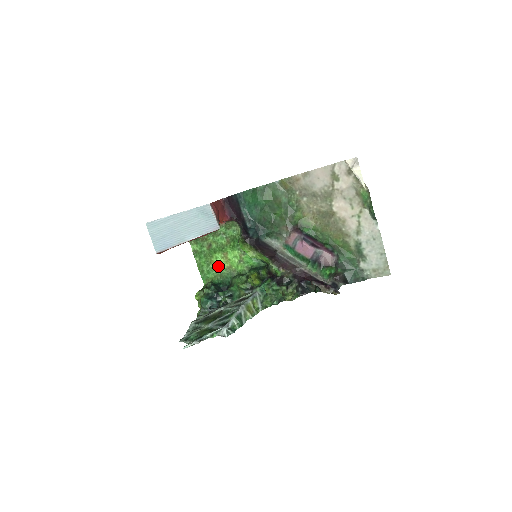
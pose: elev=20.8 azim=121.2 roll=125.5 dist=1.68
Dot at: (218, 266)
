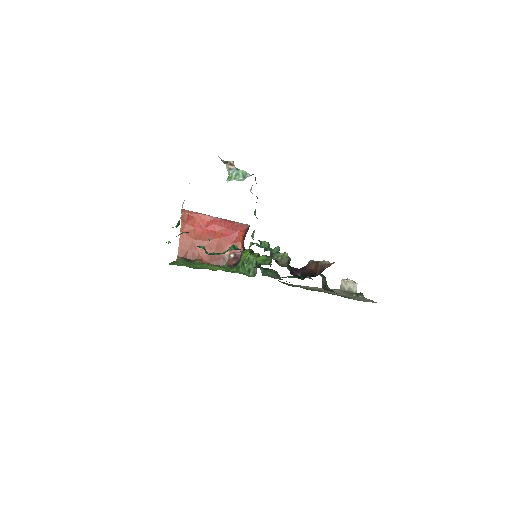
Dot at: (196, 266)
